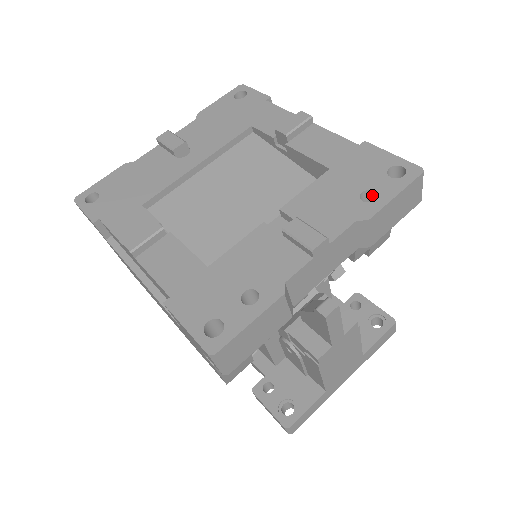
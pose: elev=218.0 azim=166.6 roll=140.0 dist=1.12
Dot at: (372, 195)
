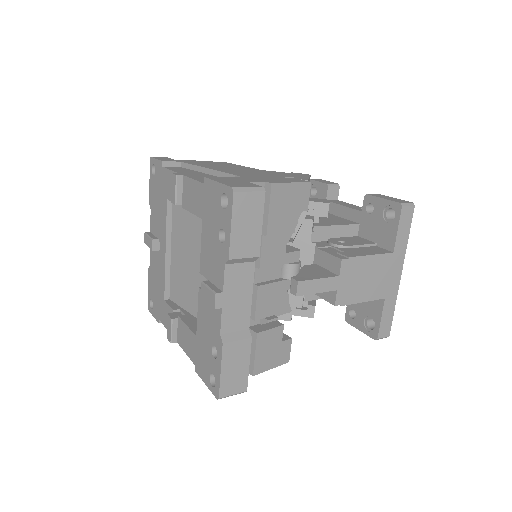
Dot at: occluded
